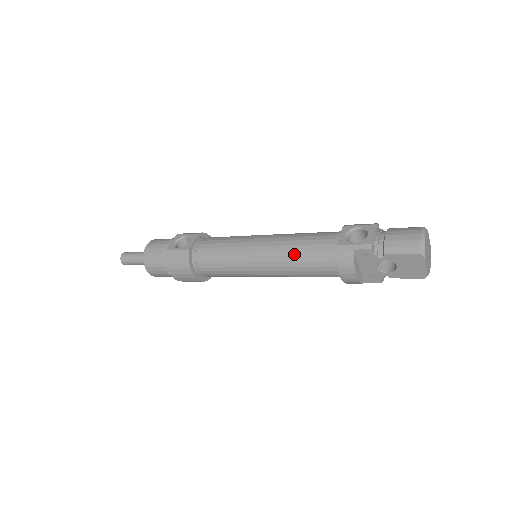
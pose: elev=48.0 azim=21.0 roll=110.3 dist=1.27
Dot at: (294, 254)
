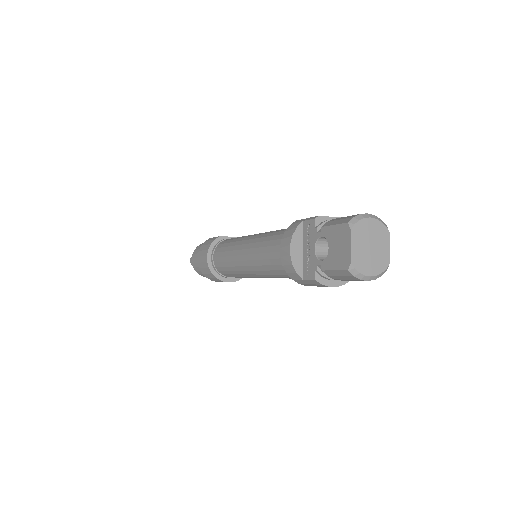
Dot at: (268, 235)
